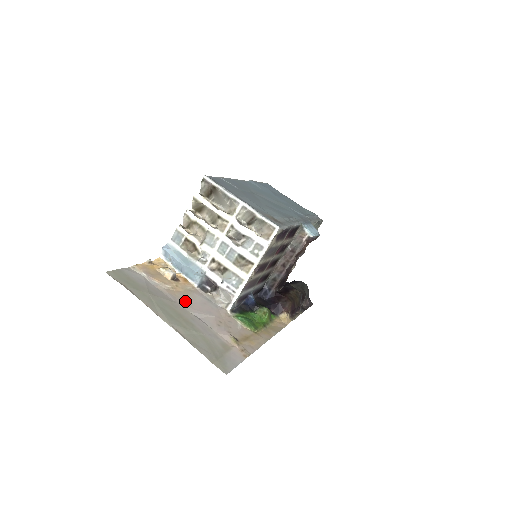
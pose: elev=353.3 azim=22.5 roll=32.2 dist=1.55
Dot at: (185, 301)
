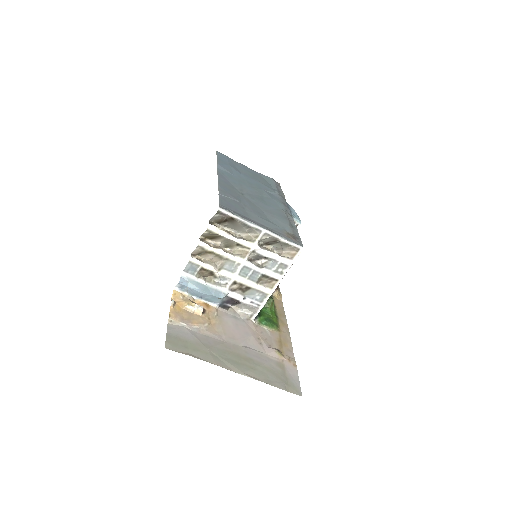
Dot at: (227, 334)
